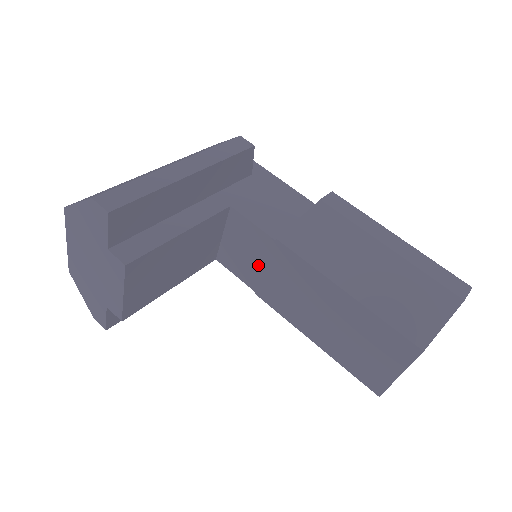
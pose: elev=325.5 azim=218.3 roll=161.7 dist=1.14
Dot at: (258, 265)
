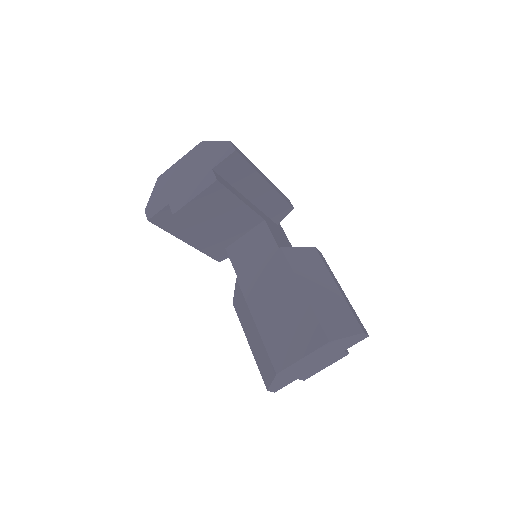
Dot at: (255, 260)
